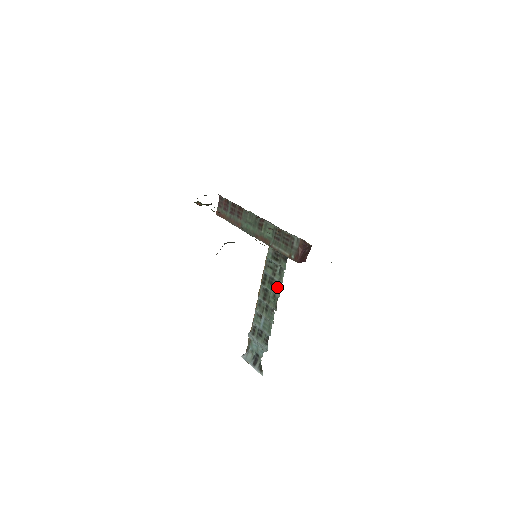
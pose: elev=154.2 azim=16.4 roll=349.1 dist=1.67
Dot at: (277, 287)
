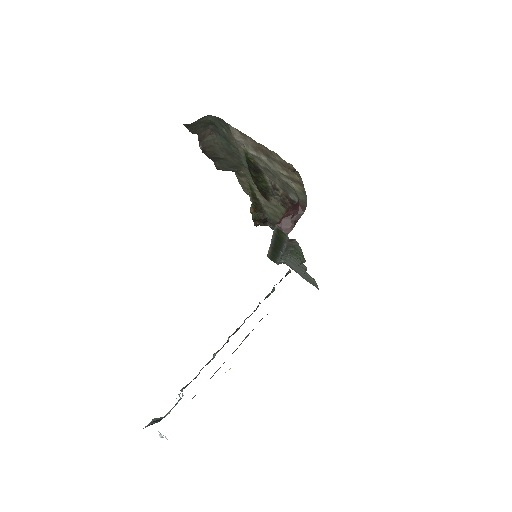
Dot at: occluded
